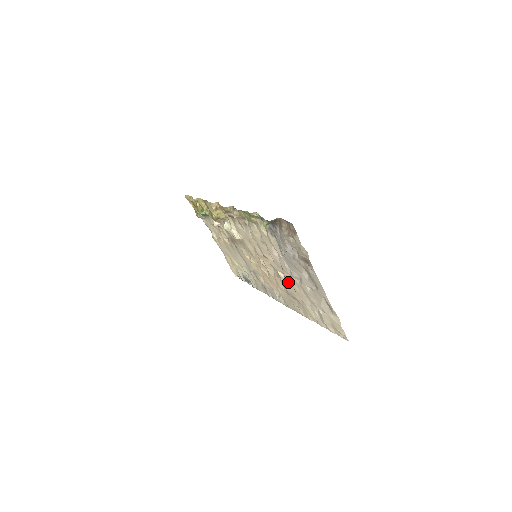
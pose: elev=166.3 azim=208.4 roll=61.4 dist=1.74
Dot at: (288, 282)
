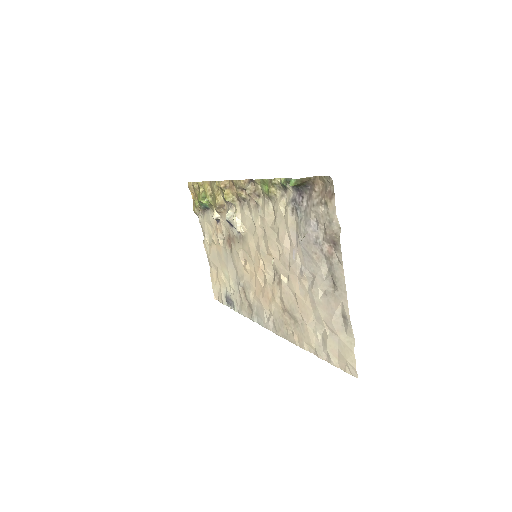
Dot at: (291, 290)
